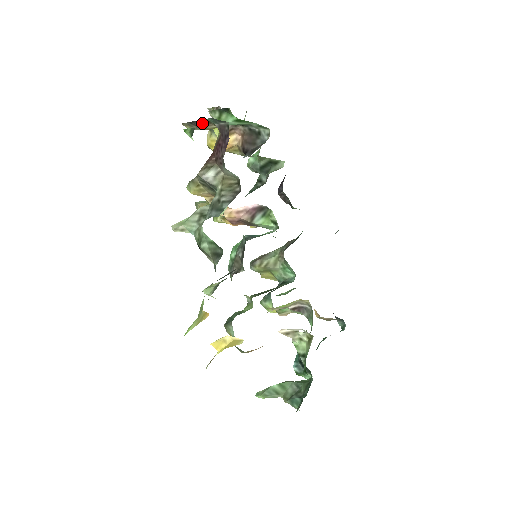
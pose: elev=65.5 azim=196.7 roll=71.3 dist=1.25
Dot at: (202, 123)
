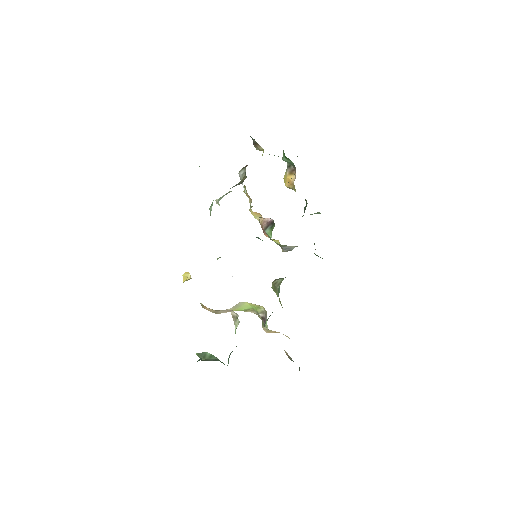
Dot at: (255, 143)
